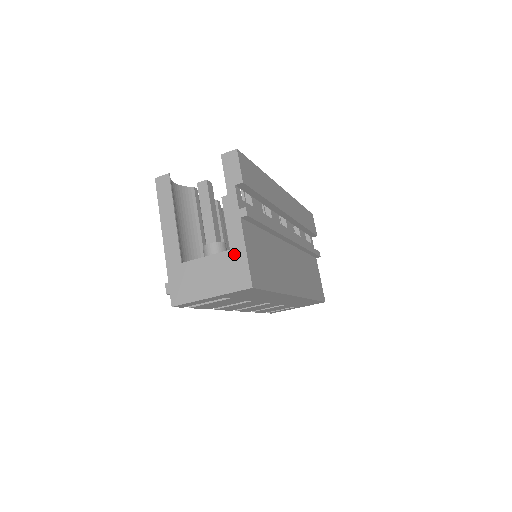
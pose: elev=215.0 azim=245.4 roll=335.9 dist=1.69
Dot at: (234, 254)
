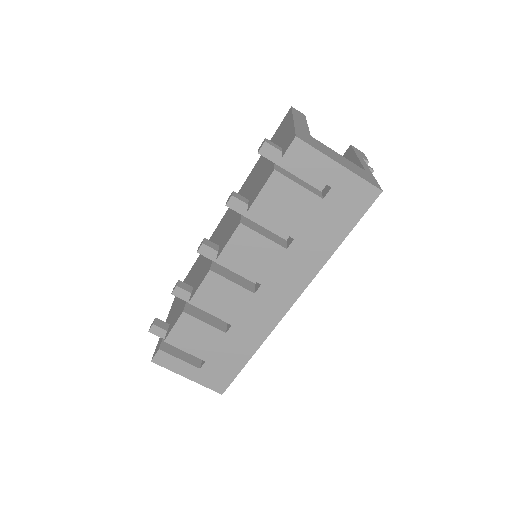
Dot at: (364, 170)
